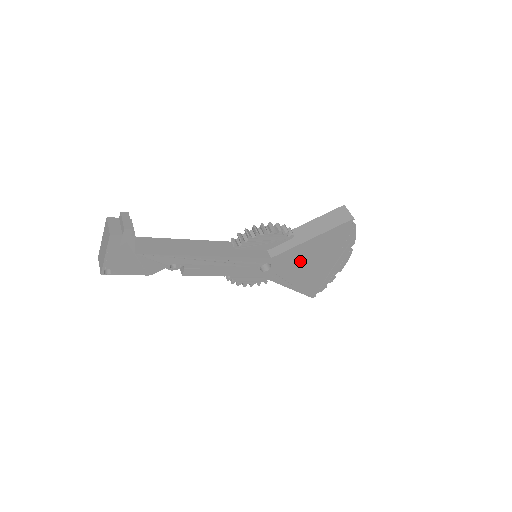
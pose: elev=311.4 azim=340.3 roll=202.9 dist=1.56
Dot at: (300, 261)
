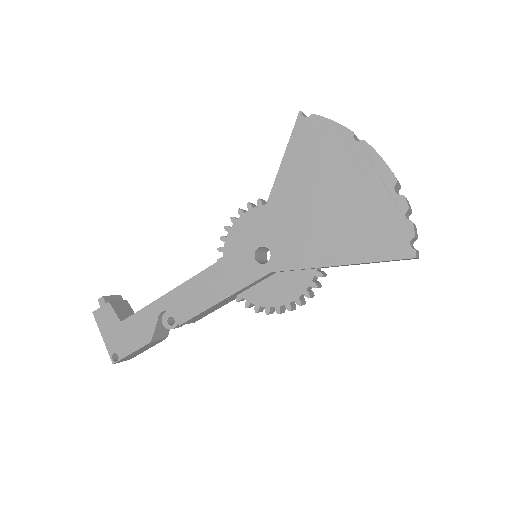
Dot at: (301, 215)
